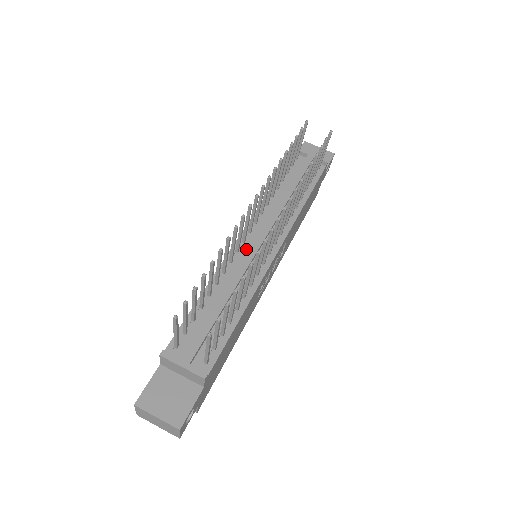
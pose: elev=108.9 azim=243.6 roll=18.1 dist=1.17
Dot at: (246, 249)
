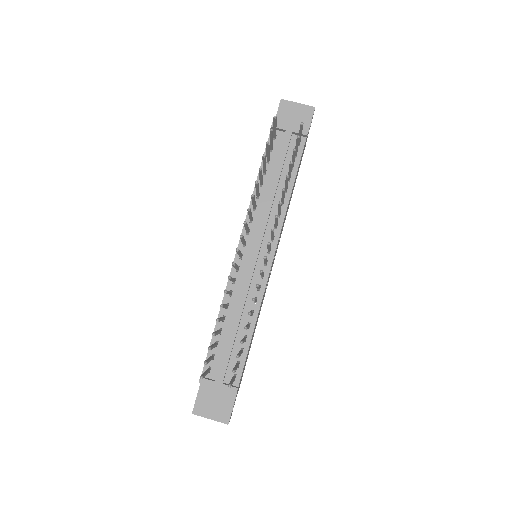
Dot at: (245, 264)
